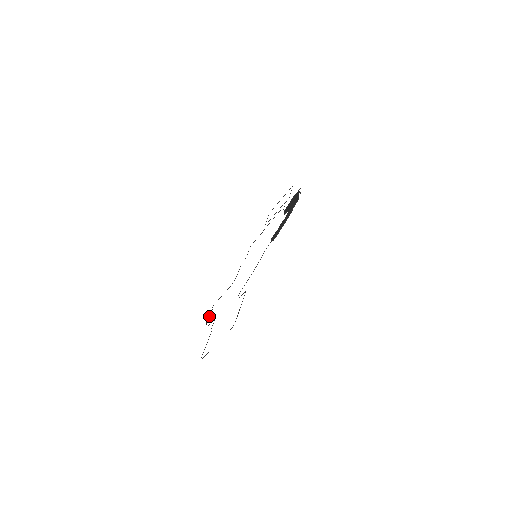
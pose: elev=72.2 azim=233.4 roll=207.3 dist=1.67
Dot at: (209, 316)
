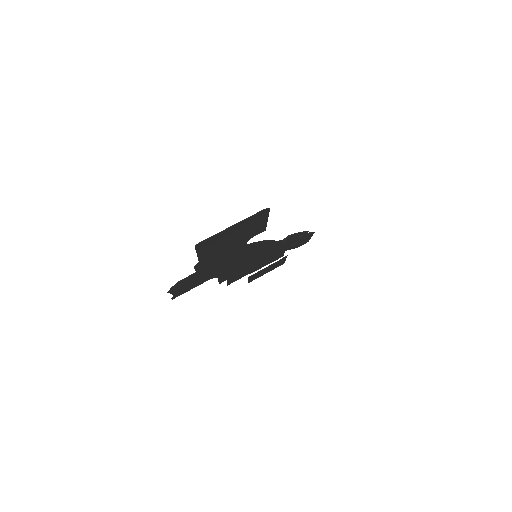
Dot at: (171, 293)
